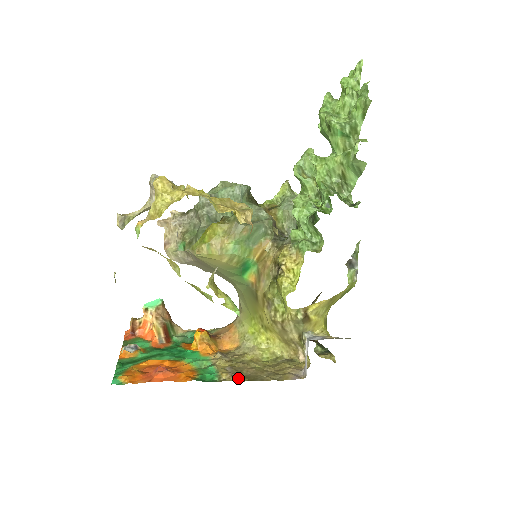
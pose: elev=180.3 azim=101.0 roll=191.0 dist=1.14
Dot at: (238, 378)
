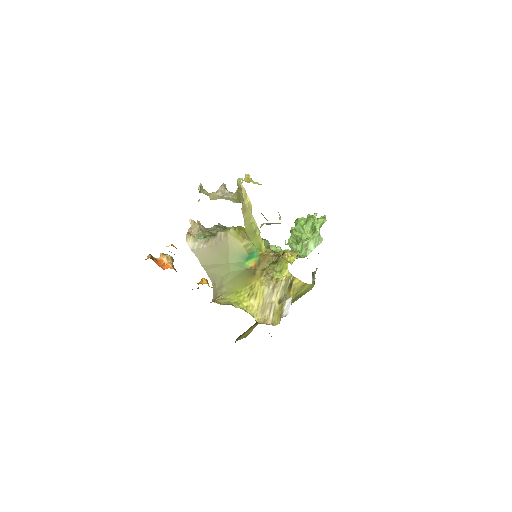
Dot at: occluded
